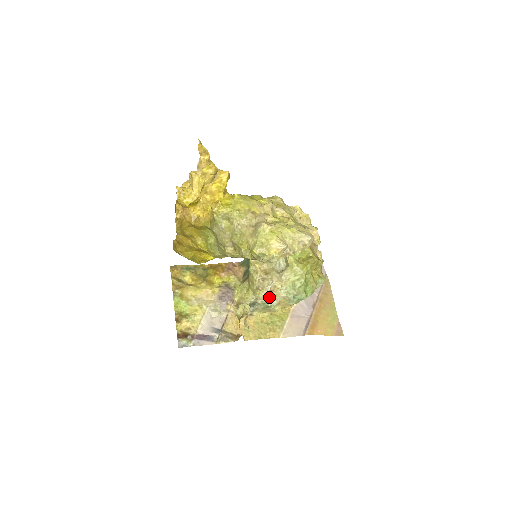
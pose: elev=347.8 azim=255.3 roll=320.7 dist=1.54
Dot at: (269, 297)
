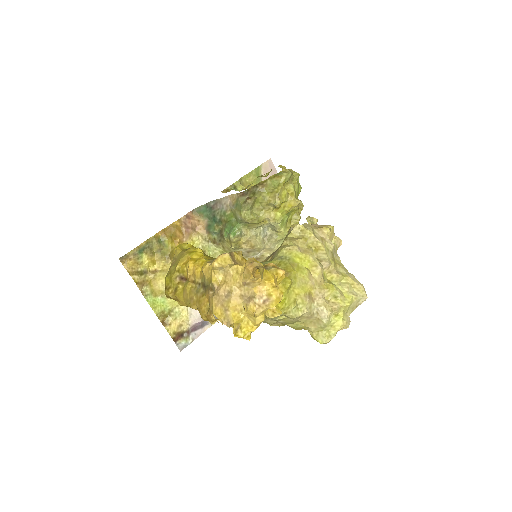
Dot at: occluded
